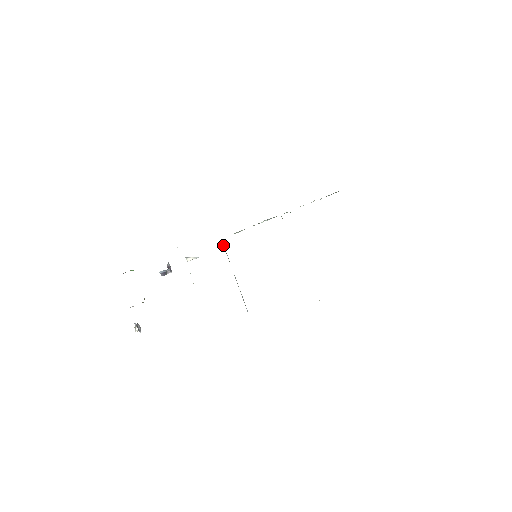
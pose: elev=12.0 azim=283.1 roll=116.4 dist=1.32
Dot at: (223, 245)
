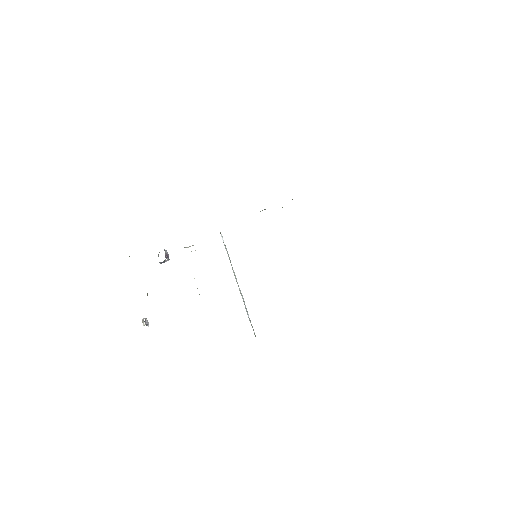
Dot at: occluded
